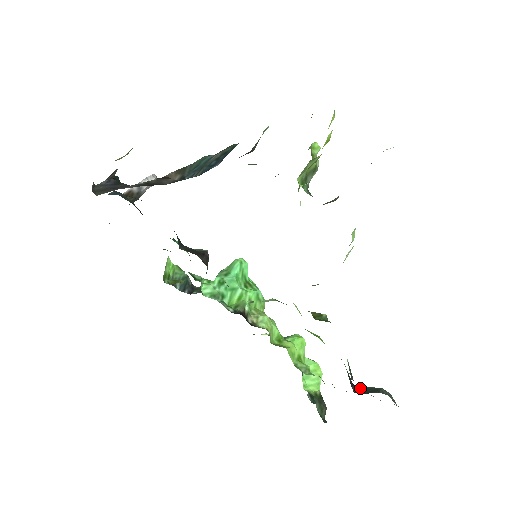
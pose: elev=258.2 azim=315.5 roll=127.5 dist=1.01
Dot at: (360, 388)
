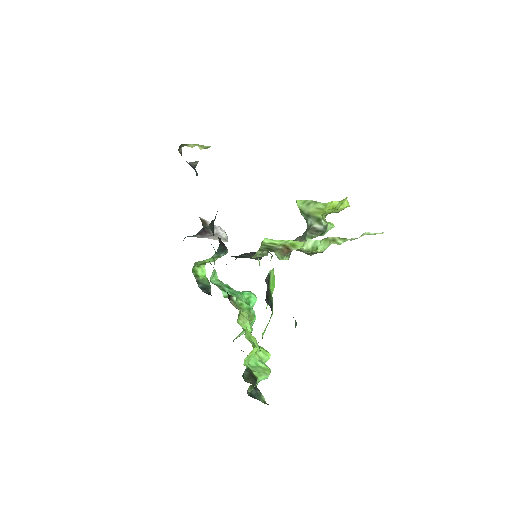
Dot at: occluded
